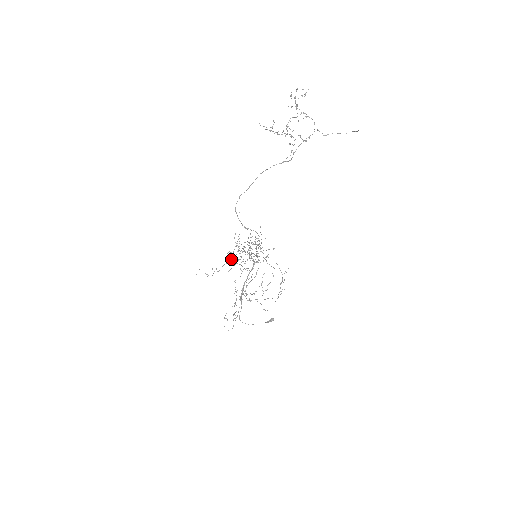
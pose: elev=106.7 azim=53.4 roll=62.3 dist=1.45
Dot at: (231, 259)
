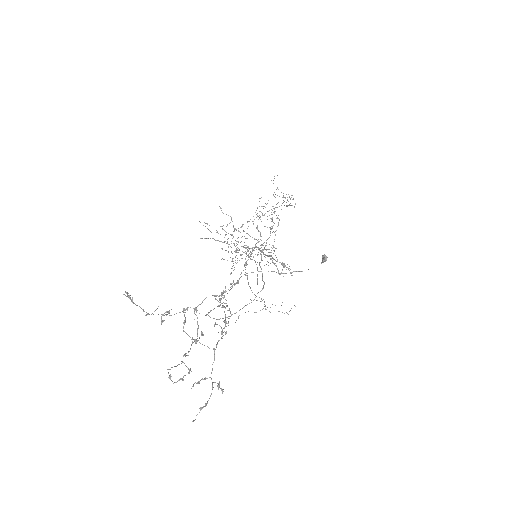
Dot at: occluded
